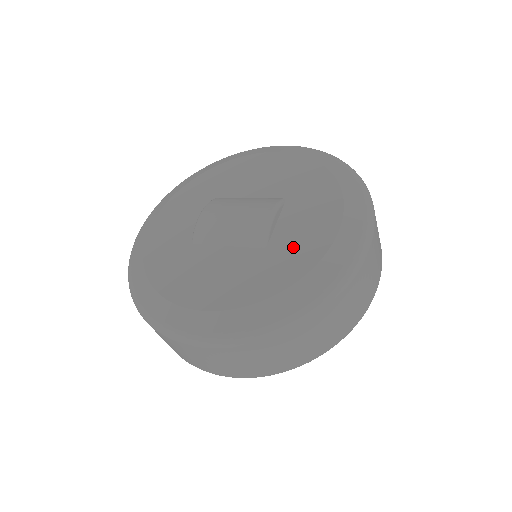
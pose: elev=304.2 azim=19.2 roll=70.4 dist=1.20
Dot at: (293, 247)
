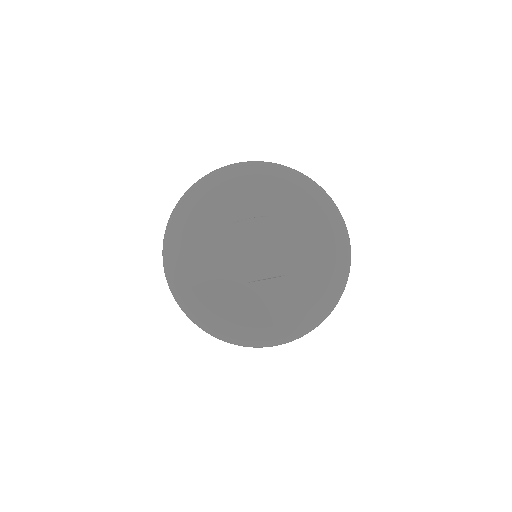
Dot at: (248, 303)
